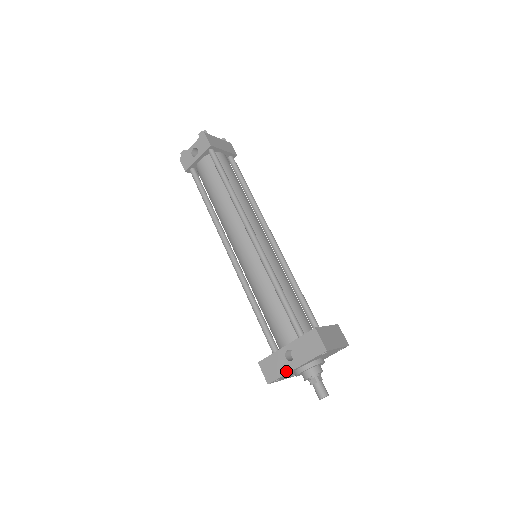
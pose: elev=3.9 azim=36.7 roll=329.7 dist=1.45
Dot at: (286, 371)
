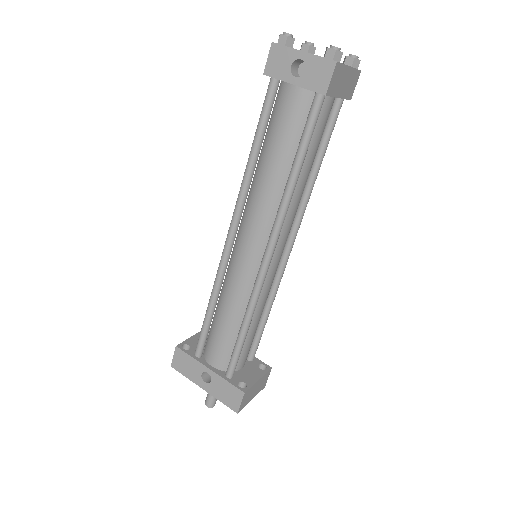
Dot at: (193, 380)
